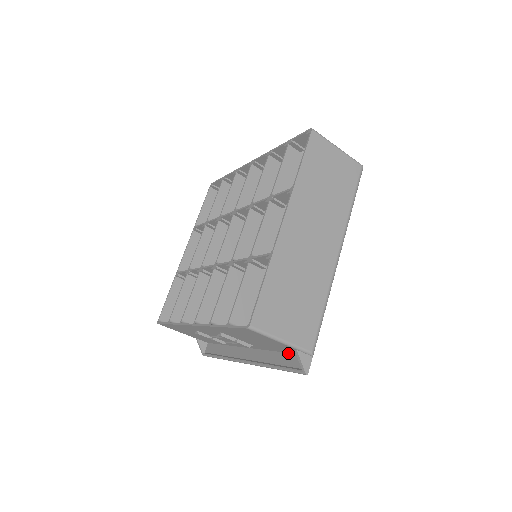
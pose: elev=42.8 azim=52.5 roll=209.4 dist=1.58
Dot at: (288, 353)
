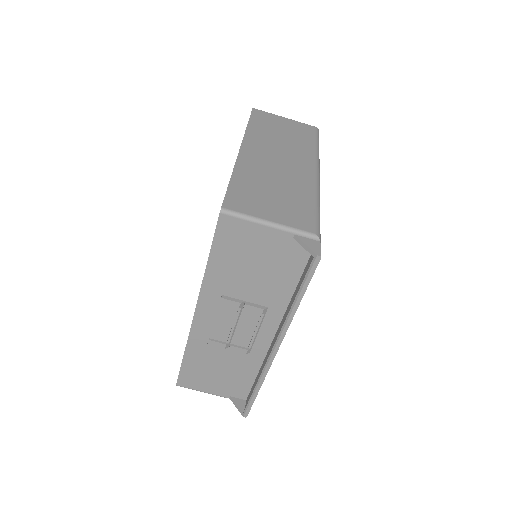
Dot at: (301, 275)
